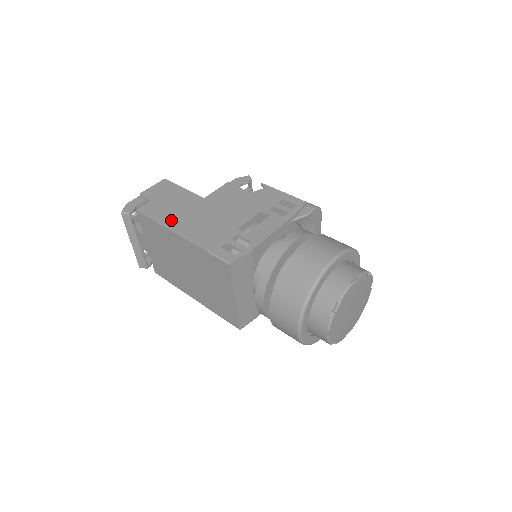
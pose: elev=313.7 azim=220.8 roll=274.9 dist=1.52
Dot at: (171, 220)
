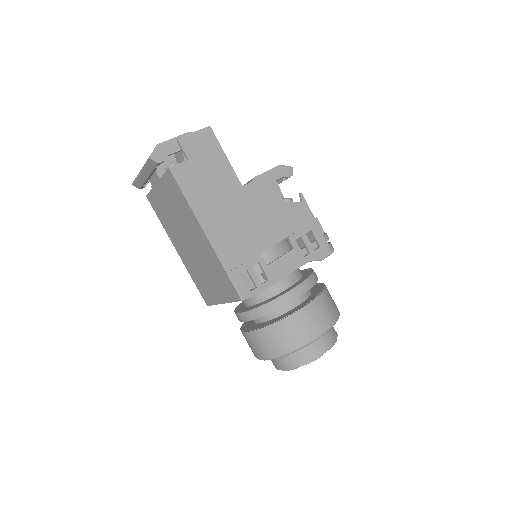
Dot at: (203, 206)
